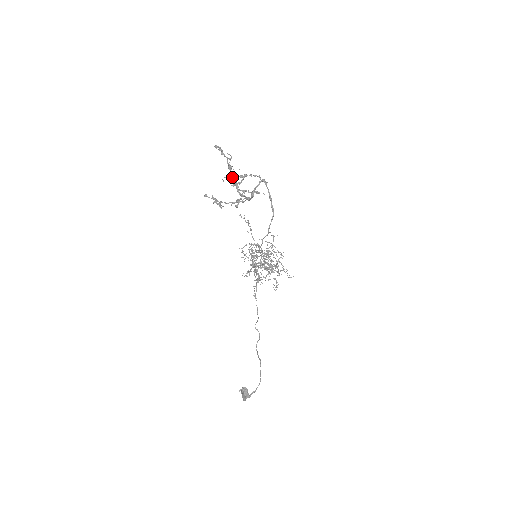
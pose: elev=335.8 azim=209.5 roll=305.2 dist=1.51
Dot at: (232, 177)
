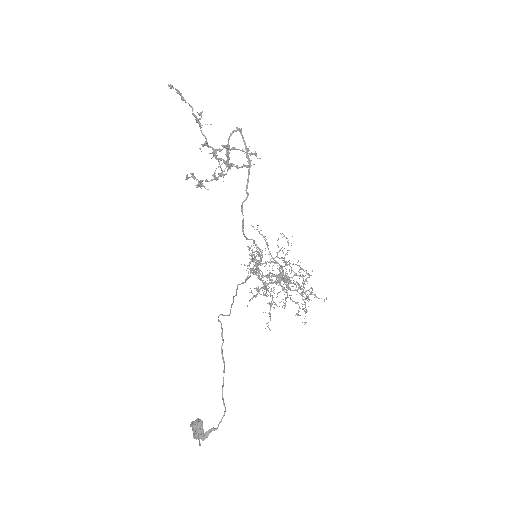
Dot at: (205, 137)
